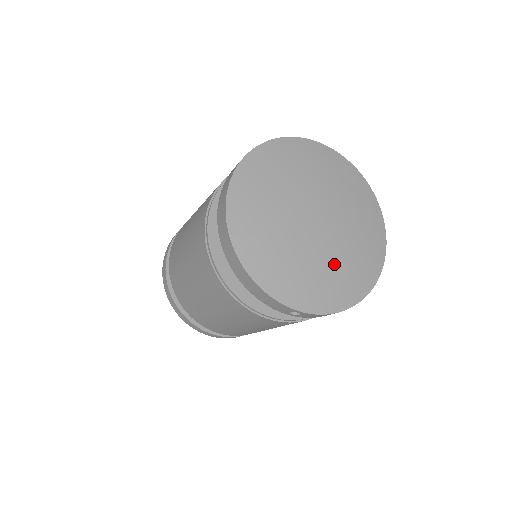
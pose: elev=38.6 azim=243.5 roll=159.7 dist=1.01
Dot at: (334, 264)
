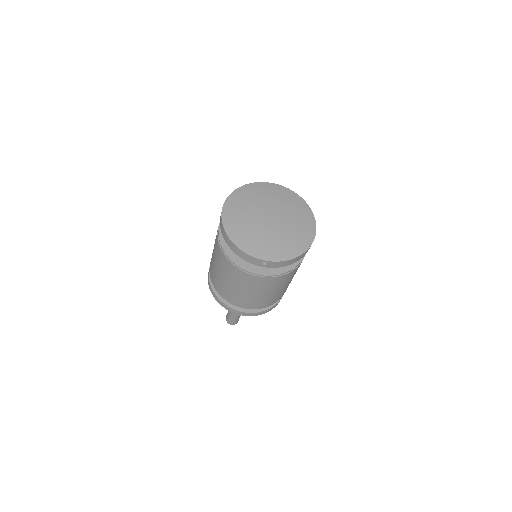
Dot at: (283, 237)
